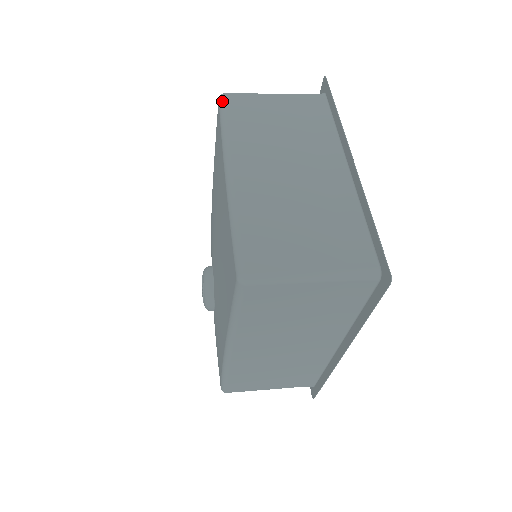
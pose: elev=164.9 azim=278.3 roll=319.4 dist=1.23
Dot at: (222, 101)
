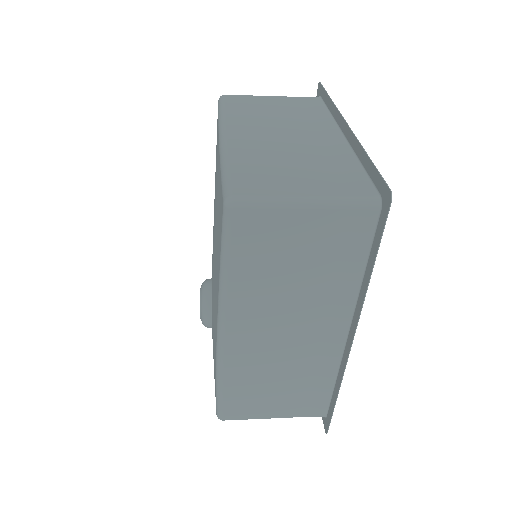
Dot at: (221, 99)
